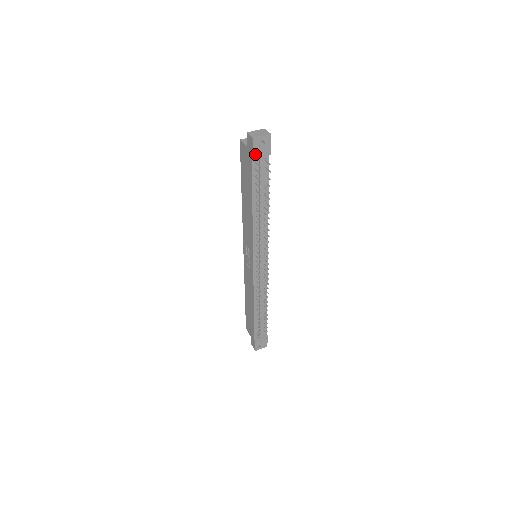
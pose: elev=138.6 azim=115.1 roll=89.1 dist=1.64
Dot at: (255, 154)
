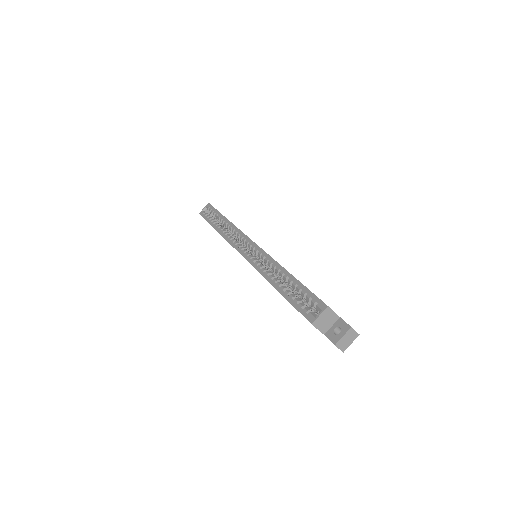
Dot at: occluded
